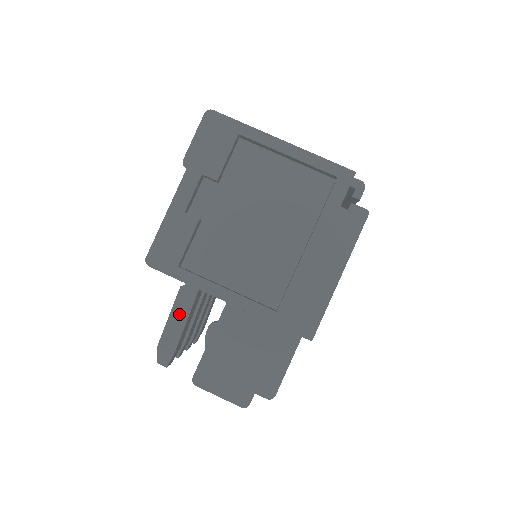
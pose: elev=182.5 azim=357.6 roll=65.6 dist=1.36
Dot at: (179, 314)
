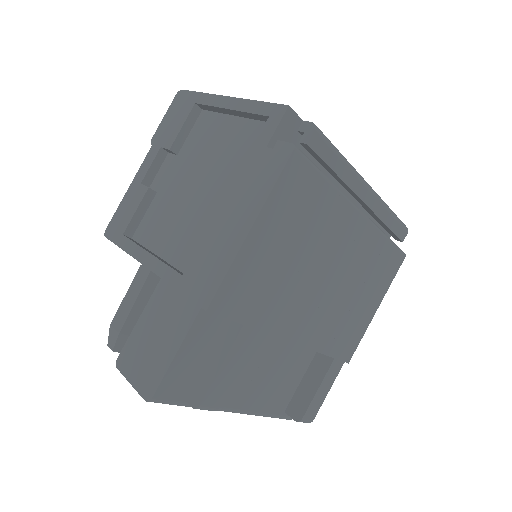
Dot at: (132, 293)
